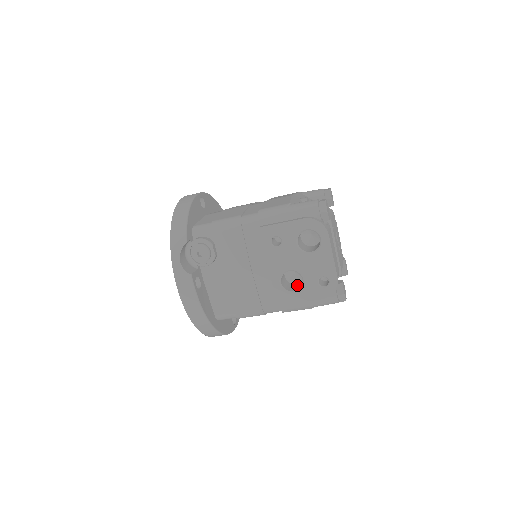
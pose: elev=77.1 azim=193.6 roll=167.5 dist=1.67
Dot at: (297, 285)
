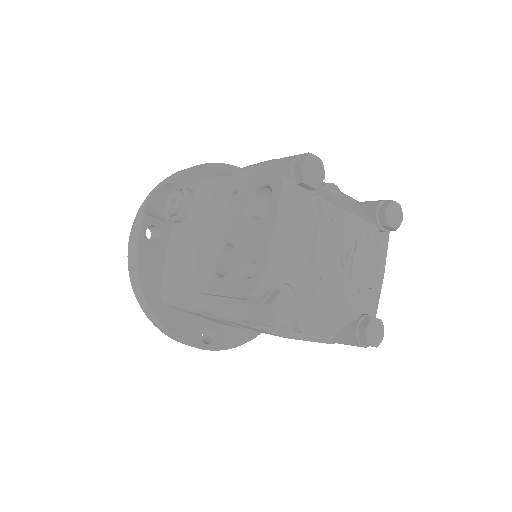
Dot at: occluded
